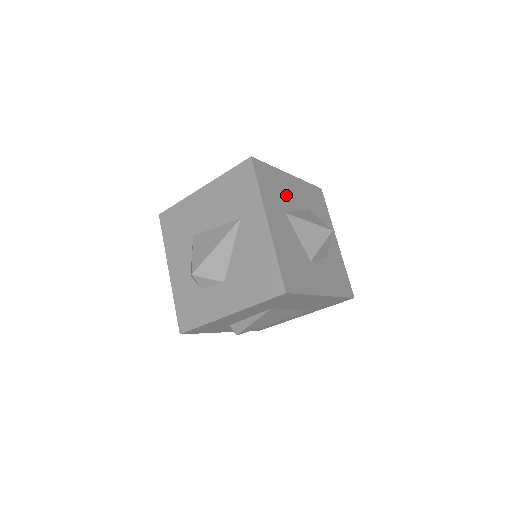
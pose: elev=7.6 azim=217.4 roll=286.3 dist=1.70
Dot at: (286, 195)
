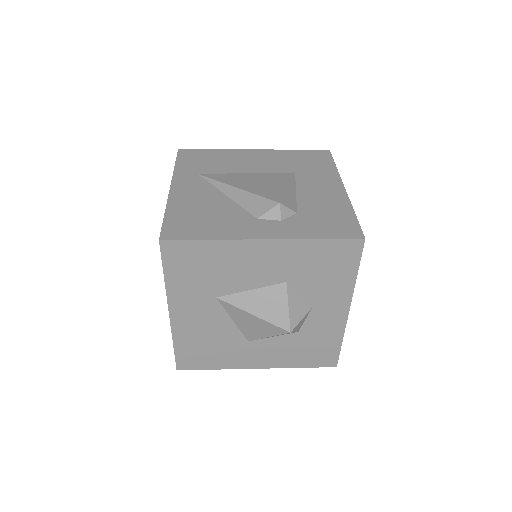
Dot at: (231, 274)
